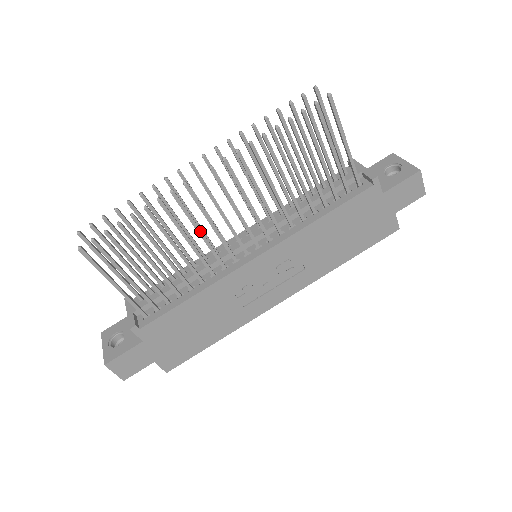
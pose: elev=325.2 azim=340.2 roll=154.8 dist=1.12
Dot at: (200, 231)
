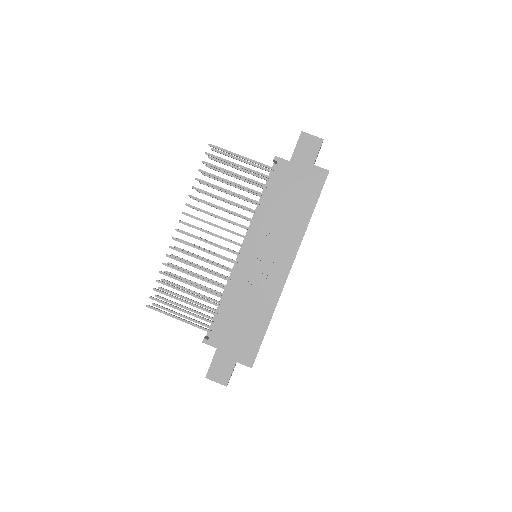
Dot at: (201, 259)
